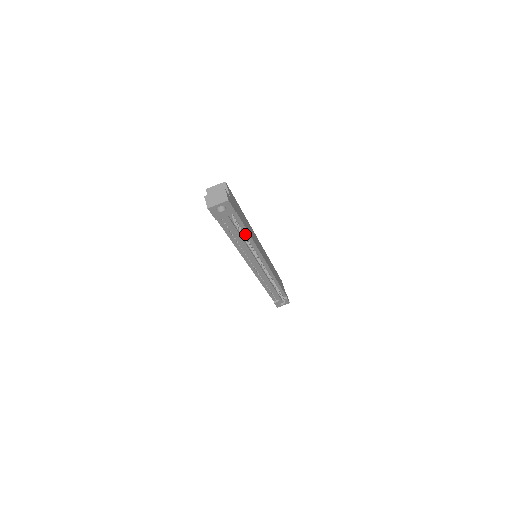
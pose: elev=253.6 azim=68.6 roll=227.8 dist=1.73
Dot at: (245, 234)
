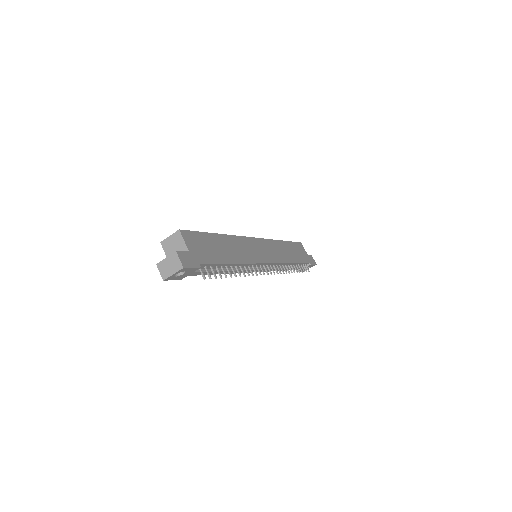
Dot at: (227, 265)
